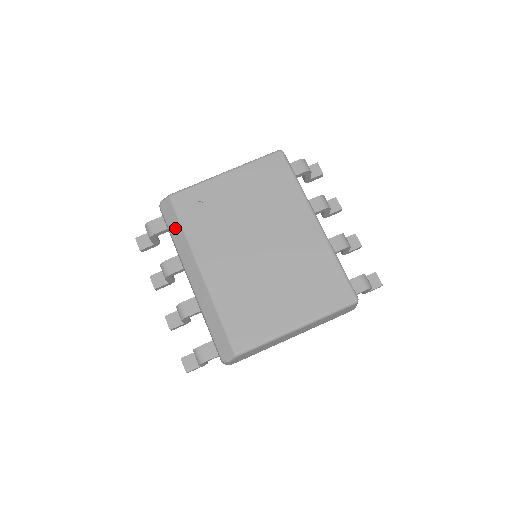
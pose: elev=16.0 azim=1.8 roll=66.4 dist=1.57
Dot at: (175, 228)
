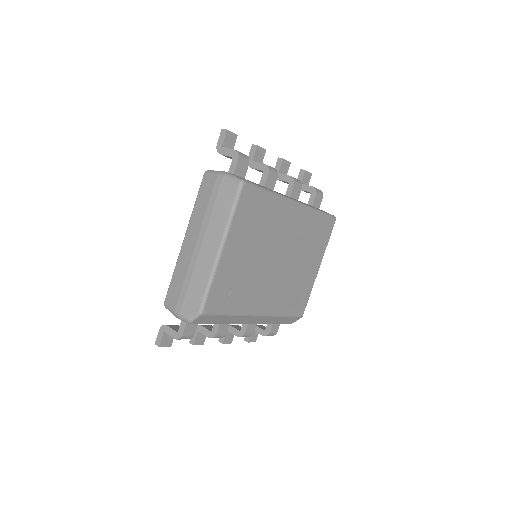
Dot at: (220, 320)
